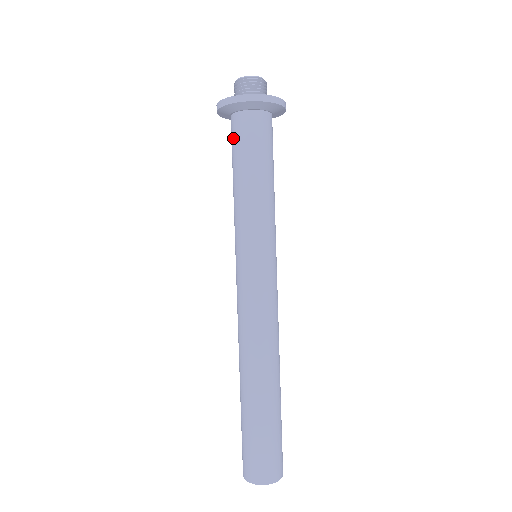
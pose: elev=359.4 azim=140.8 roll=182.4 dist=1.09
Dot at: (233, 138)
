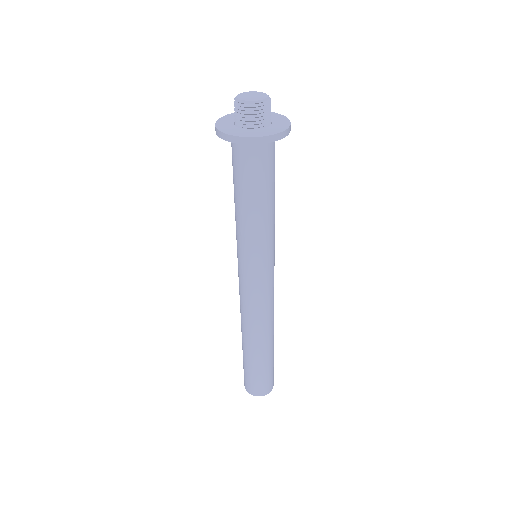
Dot at: (250, 167)
